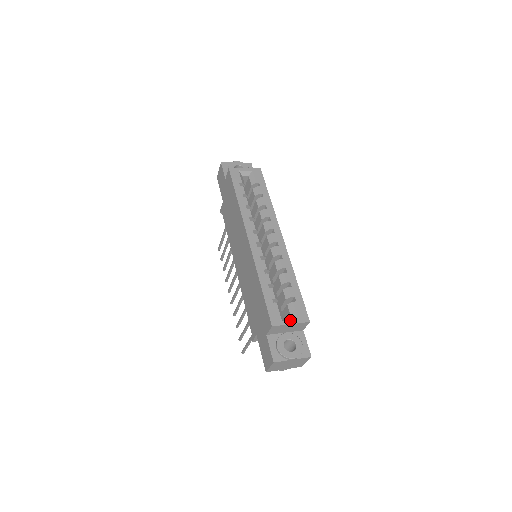
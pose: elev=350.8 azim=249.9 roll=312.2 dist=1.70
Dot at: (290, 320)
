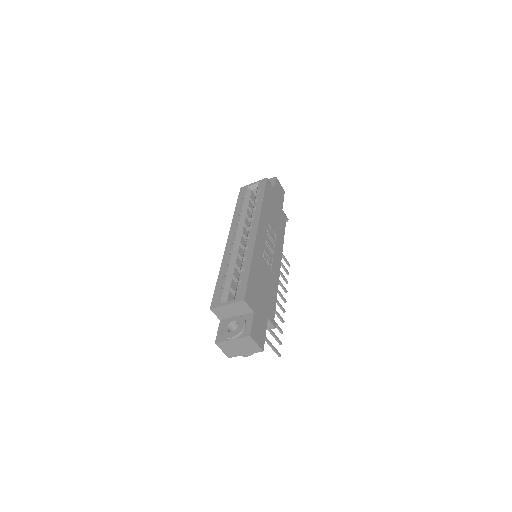
Dot at: (227, 301)
